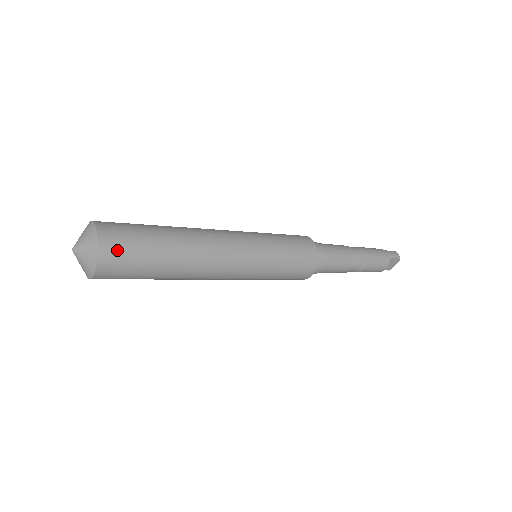
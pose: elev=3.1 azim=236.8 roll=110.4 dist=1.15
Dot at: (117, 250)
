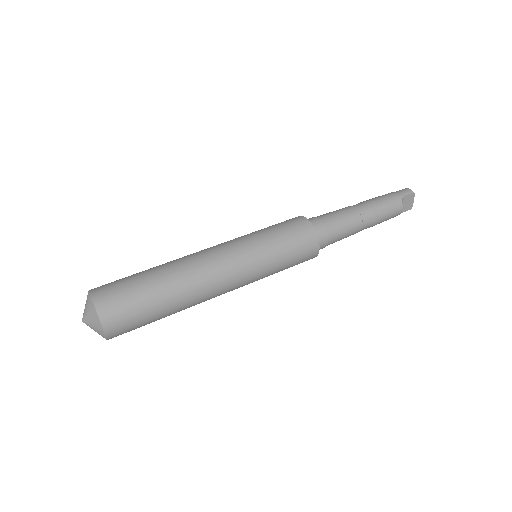
Dot at: (114, 305)
